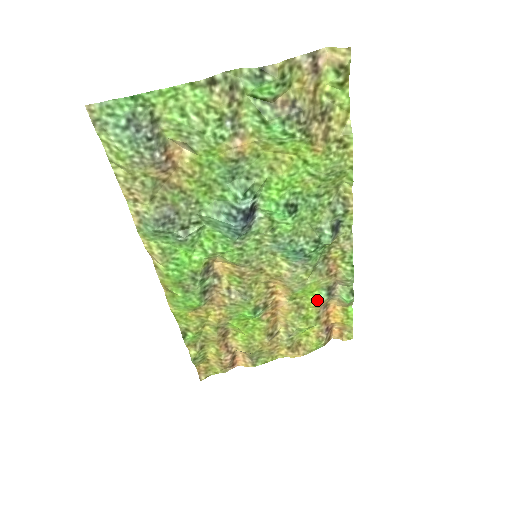
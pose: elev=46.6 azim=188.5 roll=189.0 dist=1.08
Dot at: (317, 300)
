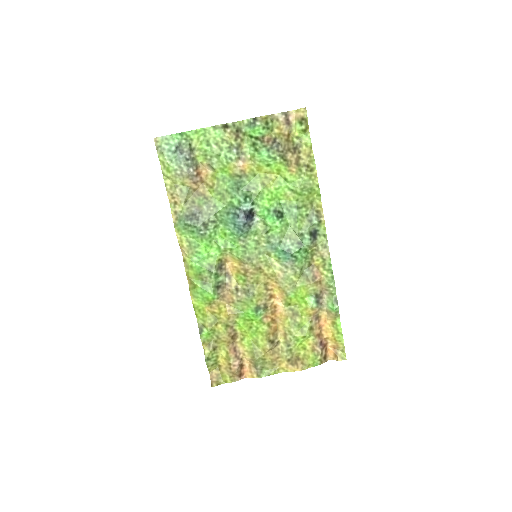
Dot at: (308, 307)
